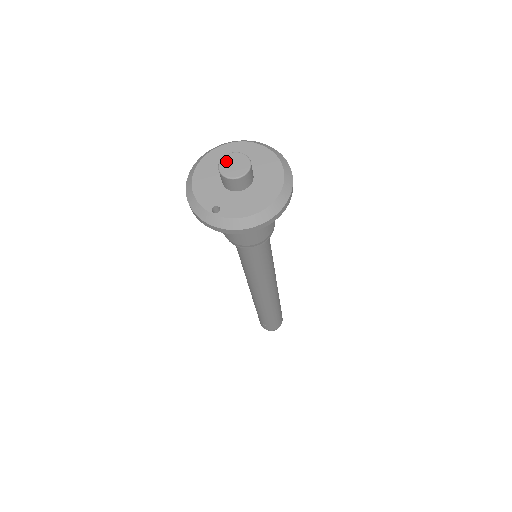
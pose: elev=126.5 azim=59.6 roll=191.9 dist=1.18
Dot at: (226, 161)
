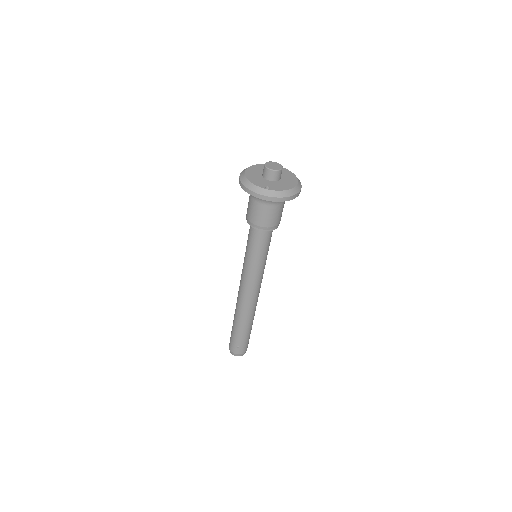
Dot at: (268, 164)
